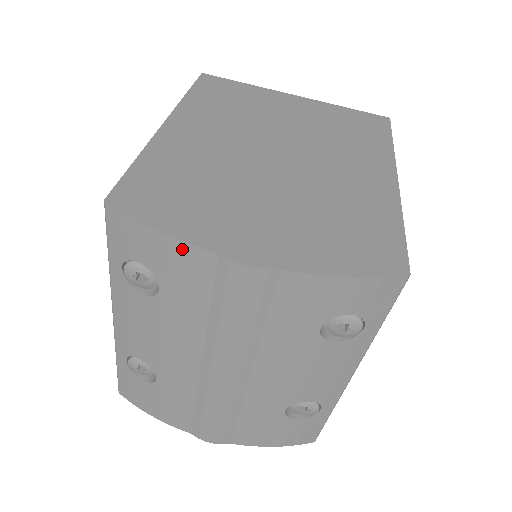
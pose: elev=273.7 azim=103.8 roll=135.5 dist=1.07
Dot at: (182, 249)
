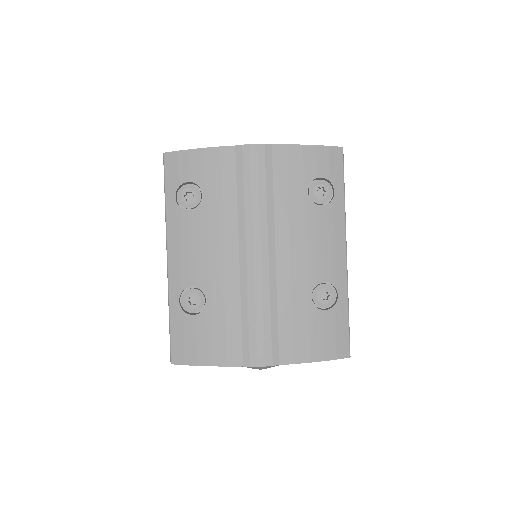
Dot at: (214, 153)
